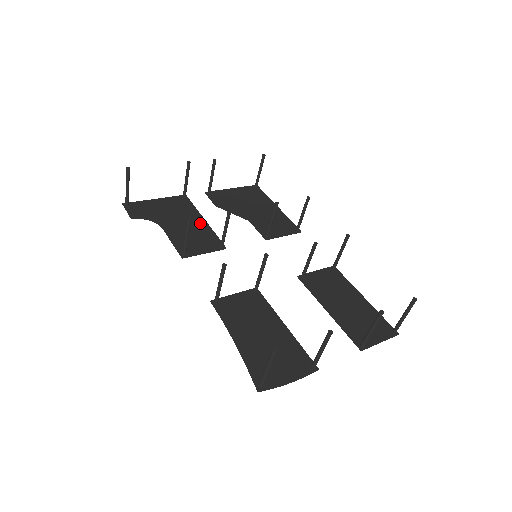
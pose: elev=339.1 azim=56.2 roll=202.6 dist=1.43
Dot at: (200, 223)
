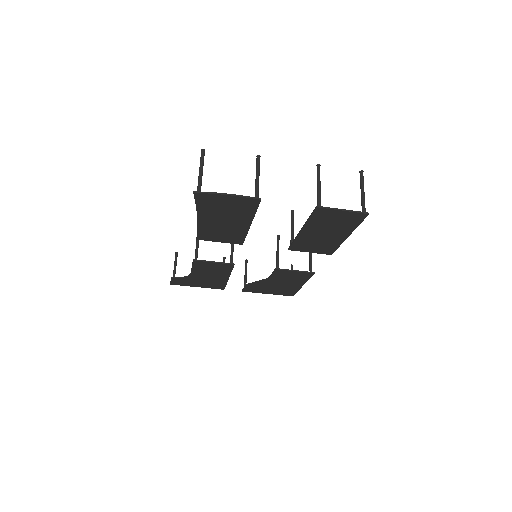
Dot at: (223, 275)
